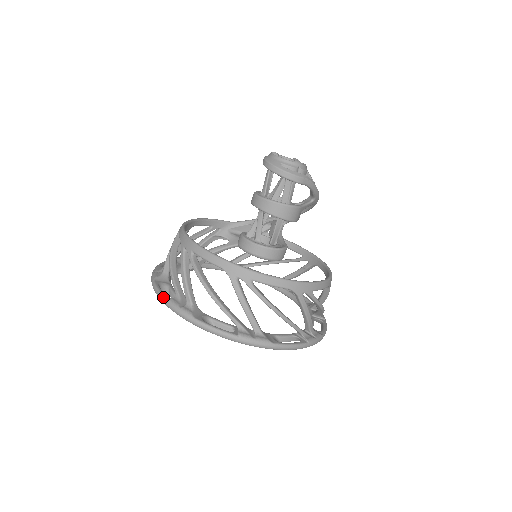
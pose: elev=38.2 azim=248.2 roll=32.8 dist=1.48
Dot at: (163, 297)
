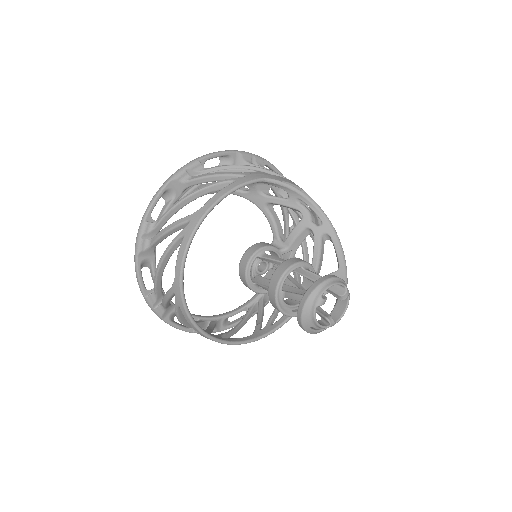
Dot at: (141, 290)
